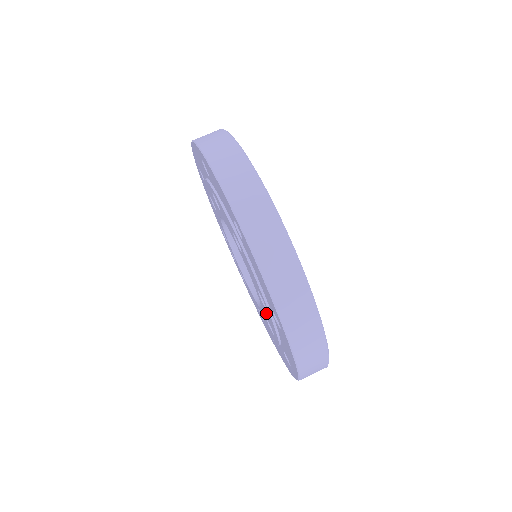
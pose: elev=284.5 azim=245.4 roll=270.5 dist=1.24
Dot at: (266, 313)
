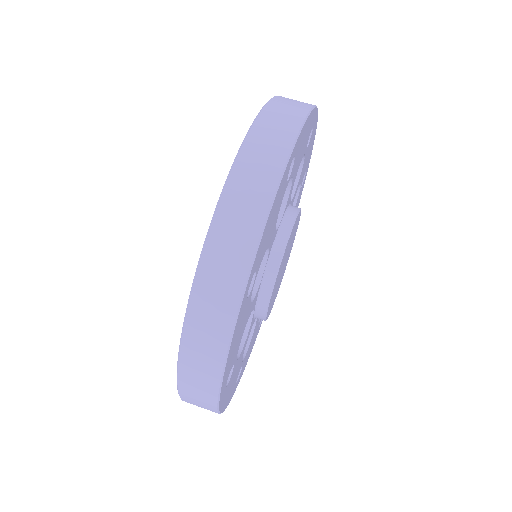
Dot at: occluded
